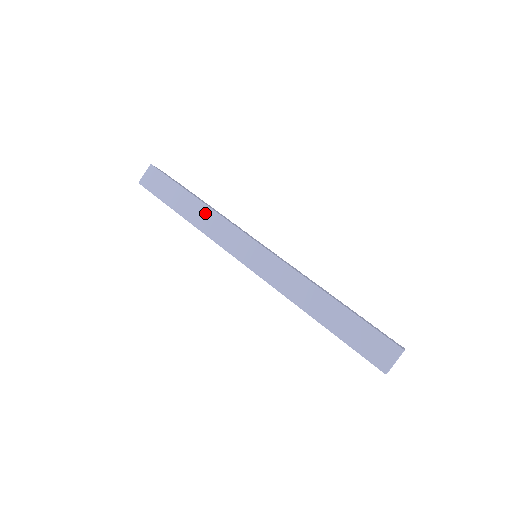
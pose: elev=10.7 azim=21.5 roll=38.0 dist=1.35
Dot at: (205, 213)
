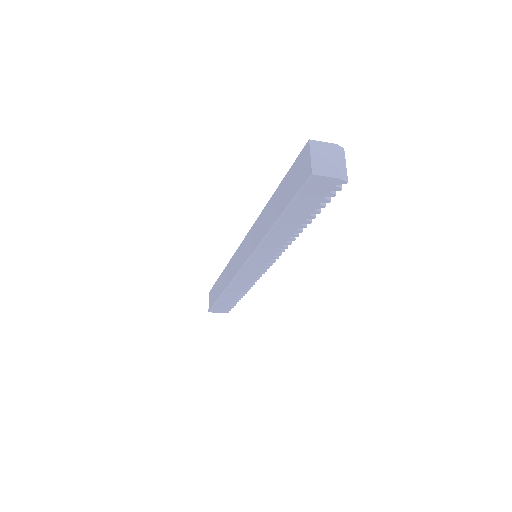
Dot at: (225, 274)
